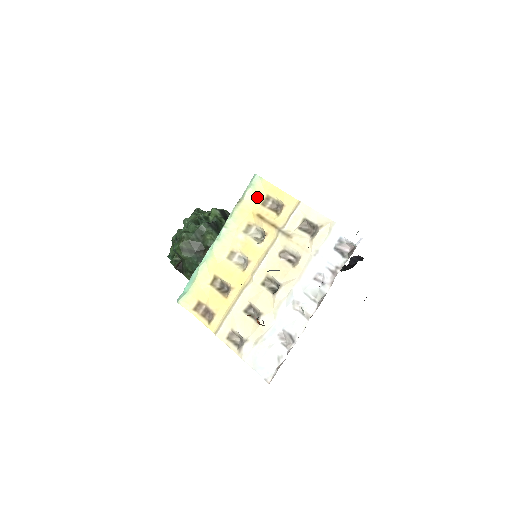
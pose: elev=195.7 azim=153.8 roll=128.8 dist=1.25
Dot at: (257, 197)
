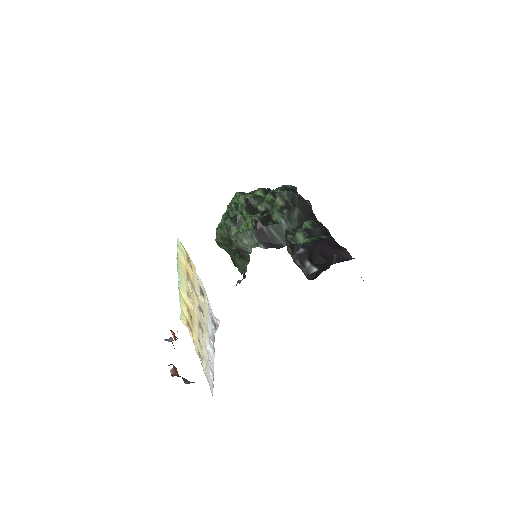
Dot at: (184, 255)
